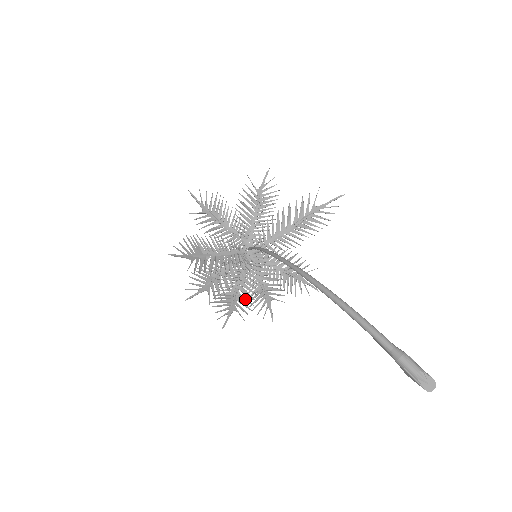
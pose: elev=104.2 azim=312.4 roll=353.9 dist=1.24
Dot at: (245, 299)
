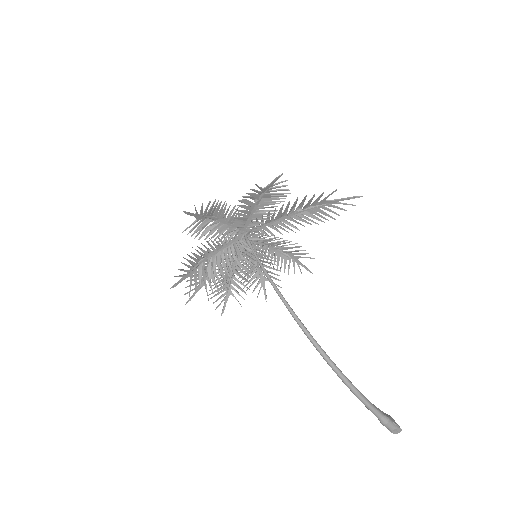
Dot at: (240, 282)
